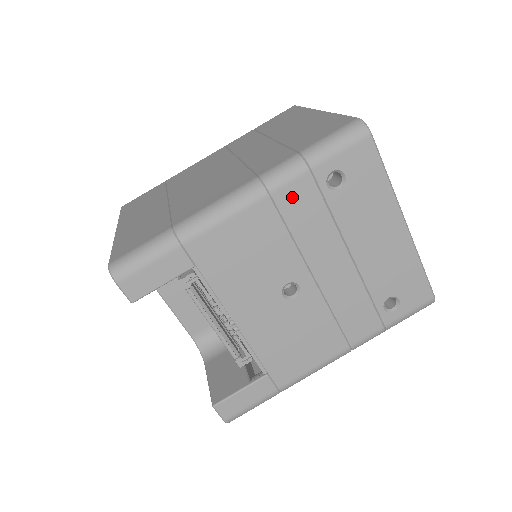
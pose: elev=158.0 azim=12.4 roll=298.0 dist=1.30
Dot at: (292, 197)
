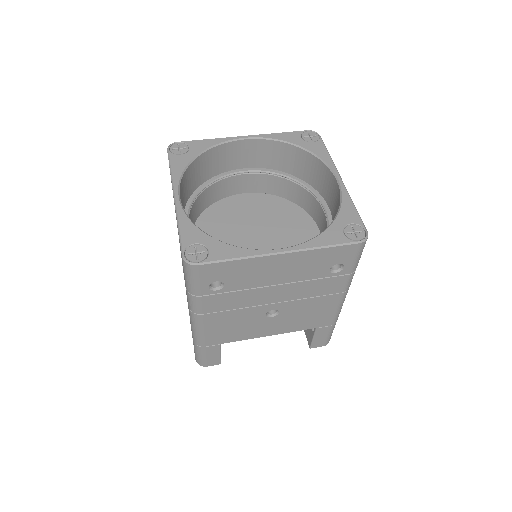
Dot at: (211, 306)
